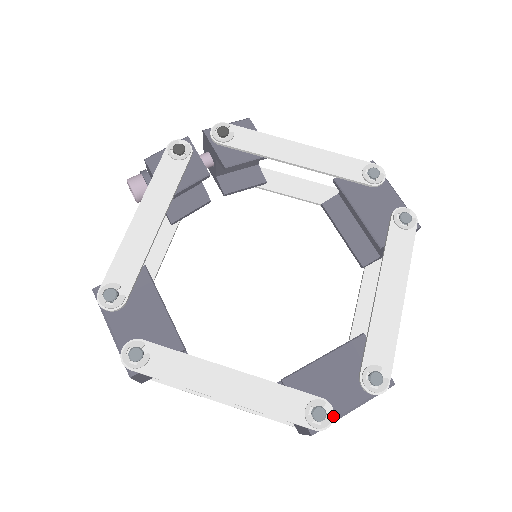
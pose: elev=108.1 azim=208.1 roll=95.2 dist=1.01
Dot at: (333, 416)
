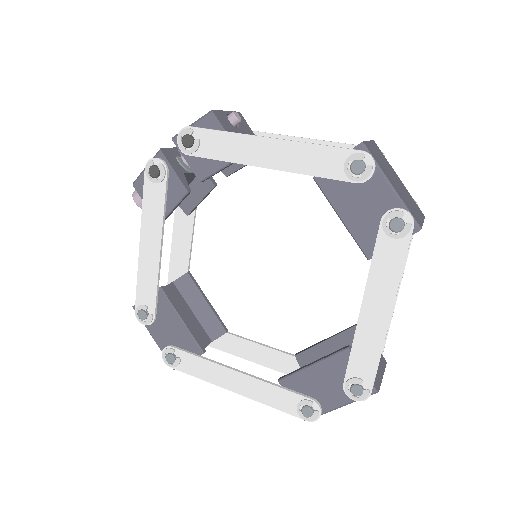
Dot at: (320, 413)
